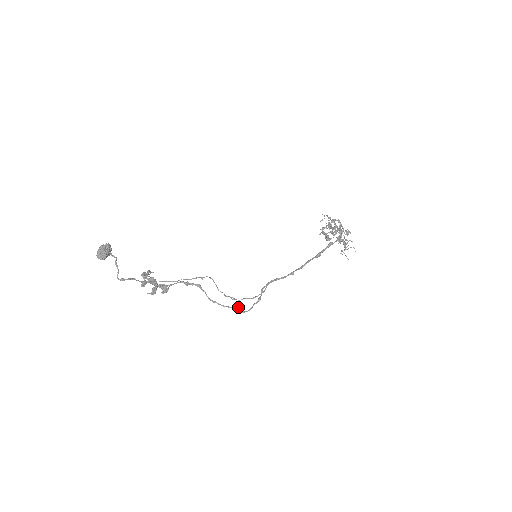
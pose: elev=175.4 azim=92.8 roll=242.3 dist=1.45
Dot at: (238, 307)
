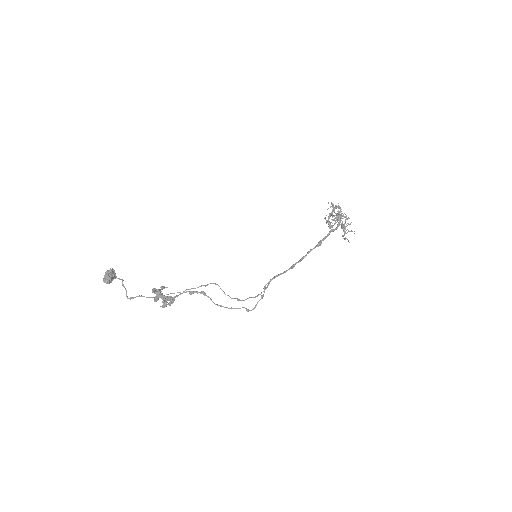
Dot at: (243, 307)
